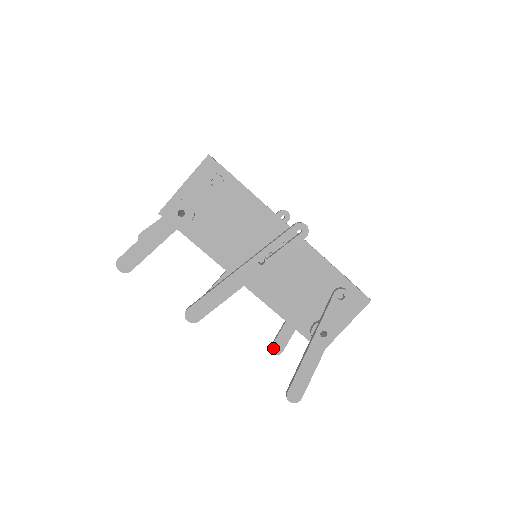
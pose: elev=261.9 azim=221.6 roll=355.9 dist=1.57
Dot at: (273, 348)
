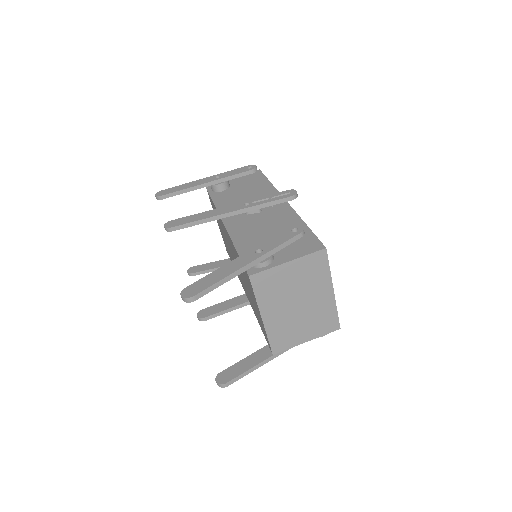
Dot at: (220, 375)
